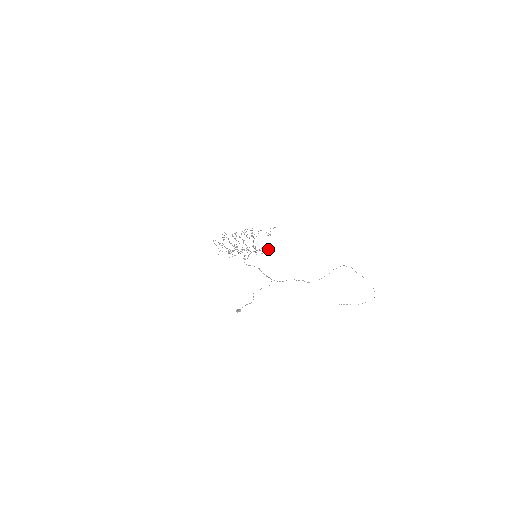
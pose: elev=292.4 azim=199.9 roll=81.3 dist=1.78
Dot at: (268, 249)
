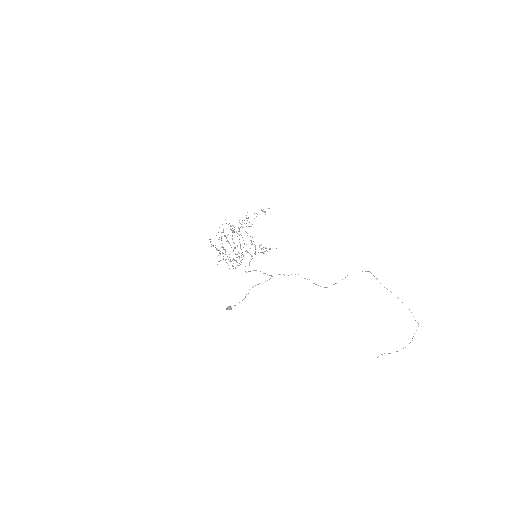
Dot at: (270, 248)
